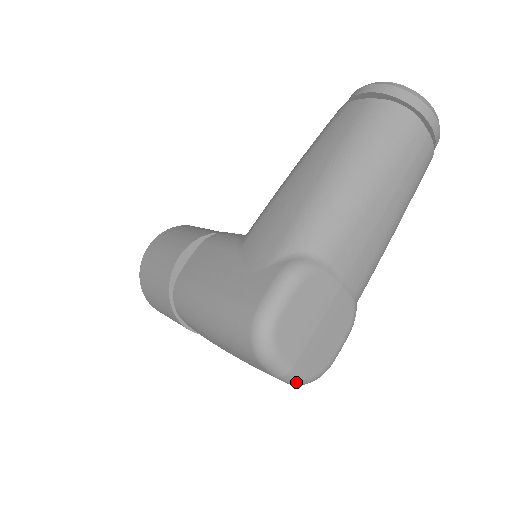
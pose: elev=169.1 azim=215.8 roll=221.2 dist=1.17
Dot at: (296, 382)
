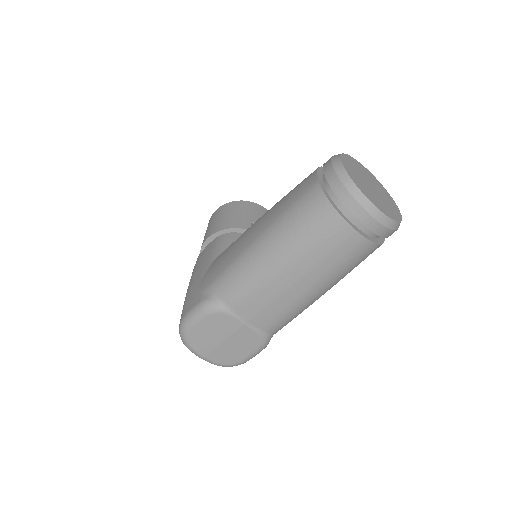
Dot at: occluded
